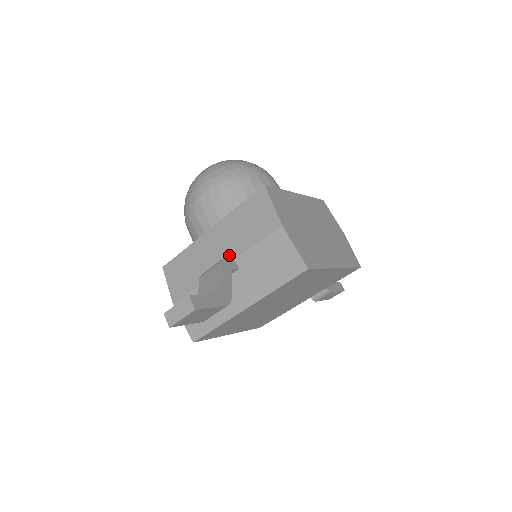
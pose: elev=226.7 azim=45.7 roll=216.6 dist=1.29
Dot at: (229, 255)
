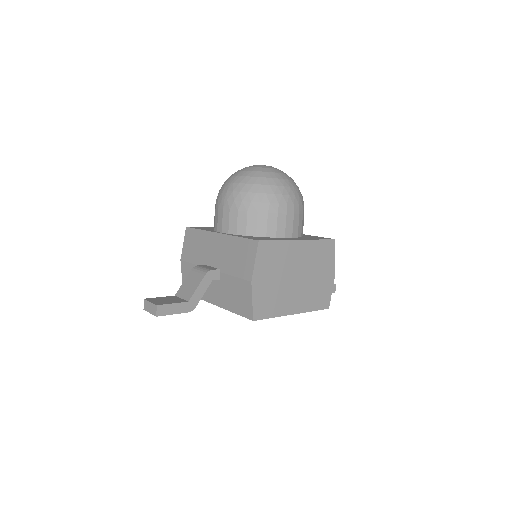
Dot at: (219, 265)
